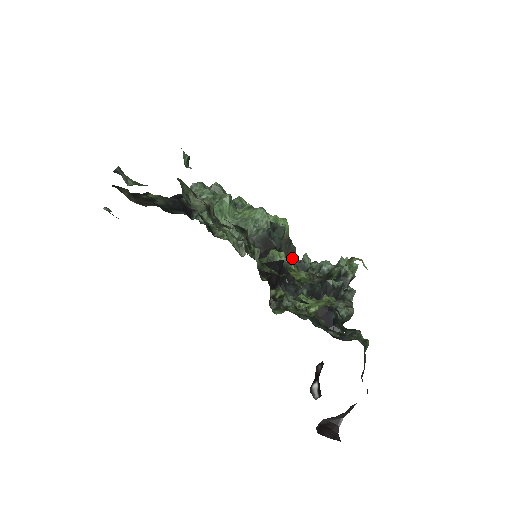
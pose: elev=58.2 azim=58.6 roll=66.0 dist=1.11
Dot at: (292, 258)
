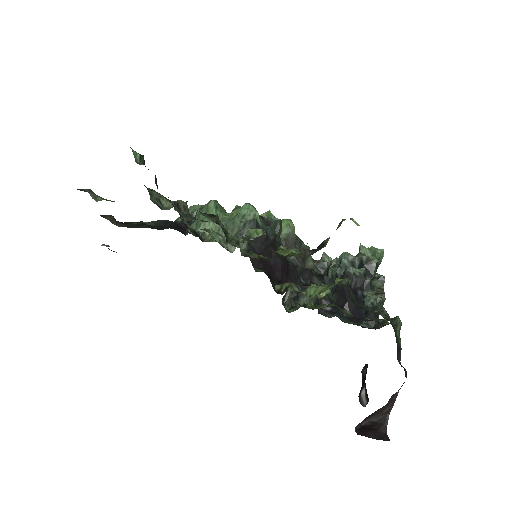
Dot at: (308, 259)
